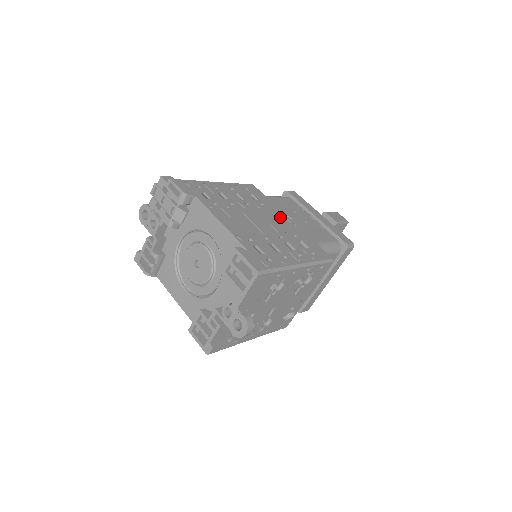
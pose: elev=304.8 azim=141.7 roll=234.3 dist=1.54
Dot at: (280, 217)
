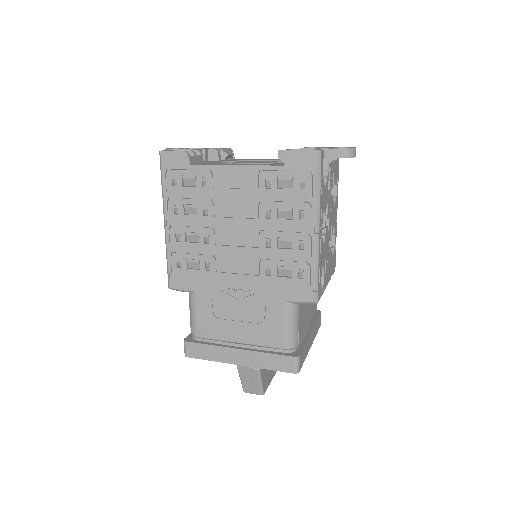
Dot at: occluded
